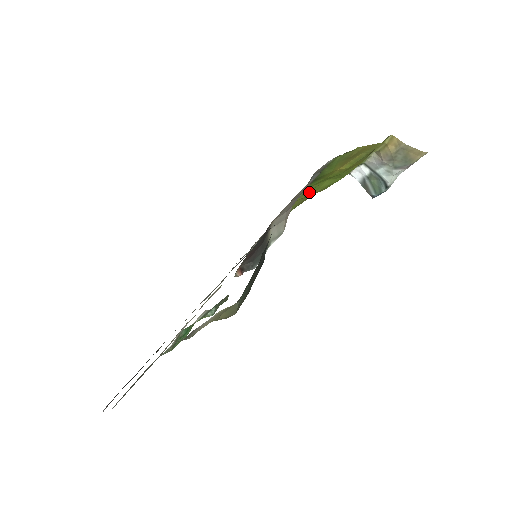
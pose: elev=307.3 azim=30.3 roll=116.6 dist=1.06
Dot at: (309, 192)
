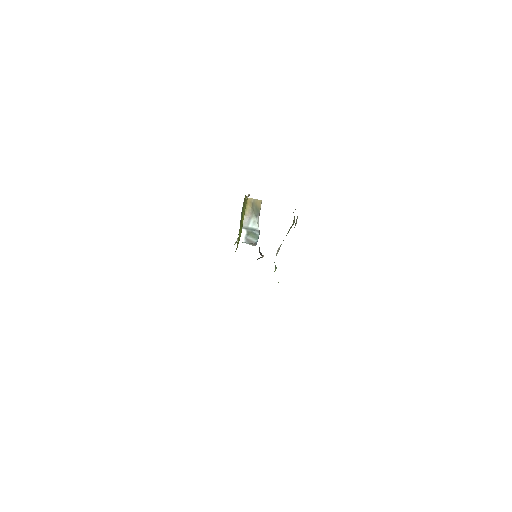
Dot at: occluded
